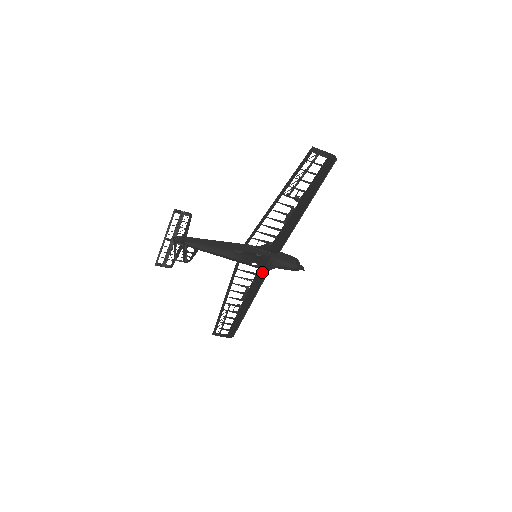
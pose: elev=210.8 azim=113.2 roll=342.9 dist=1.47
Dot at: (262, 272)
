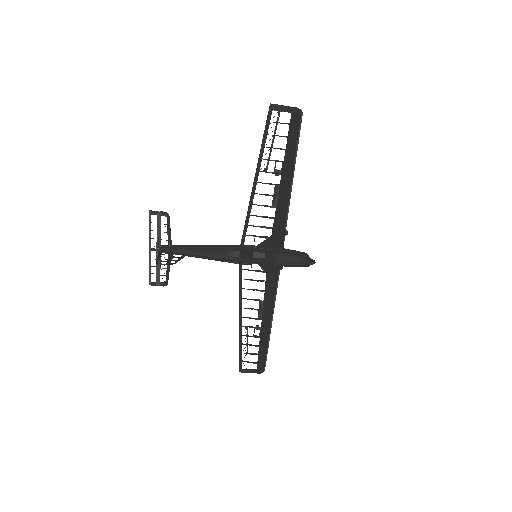
Dot at: (271, 277)
